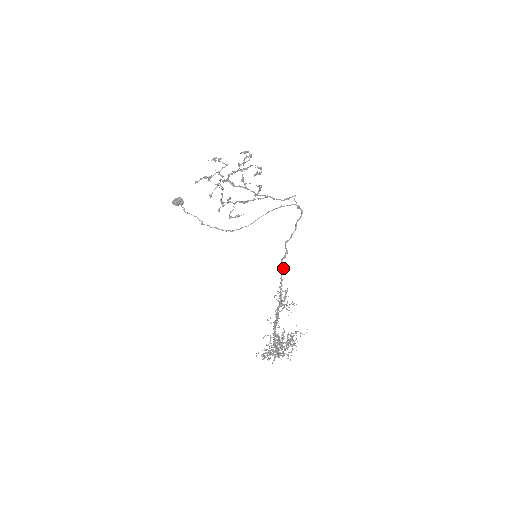
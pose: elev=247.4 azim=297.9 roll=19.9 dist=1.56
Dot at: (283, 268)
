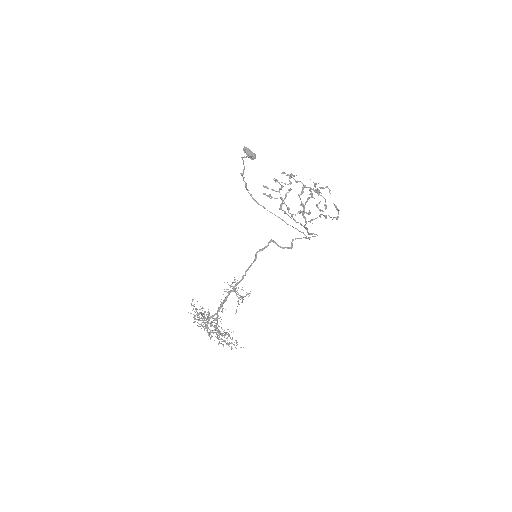
Dot at: occluded
